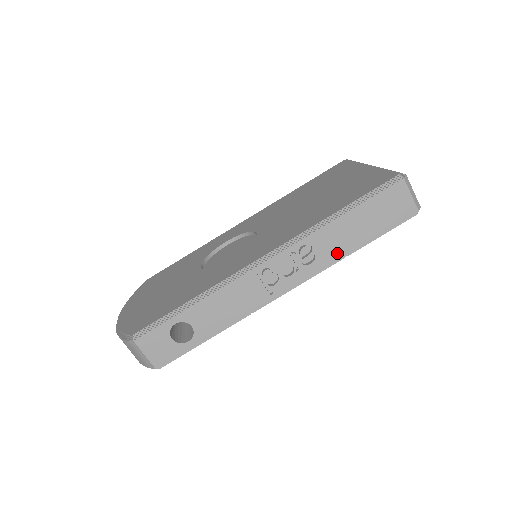
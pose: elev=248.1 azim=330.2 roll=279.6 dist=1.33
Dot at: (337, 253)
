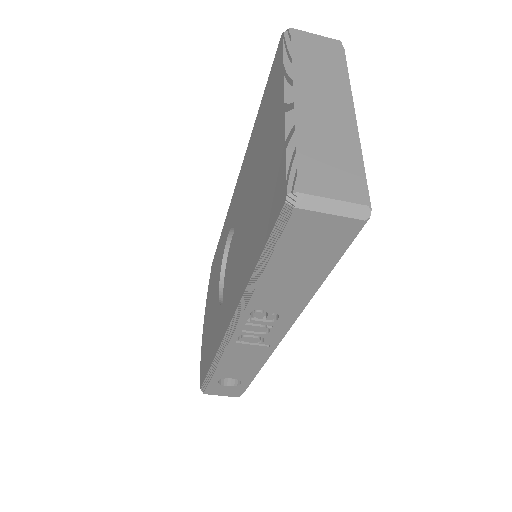
Dot at: (297, 301)
